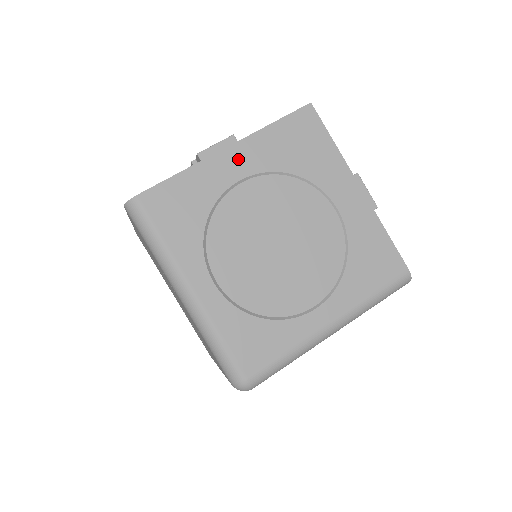
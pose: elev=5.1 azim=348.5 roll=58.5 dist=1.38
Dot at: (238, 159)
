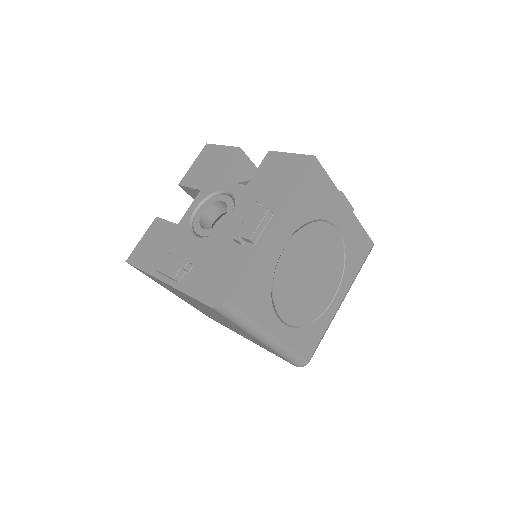
Dot at: (280, 231)
